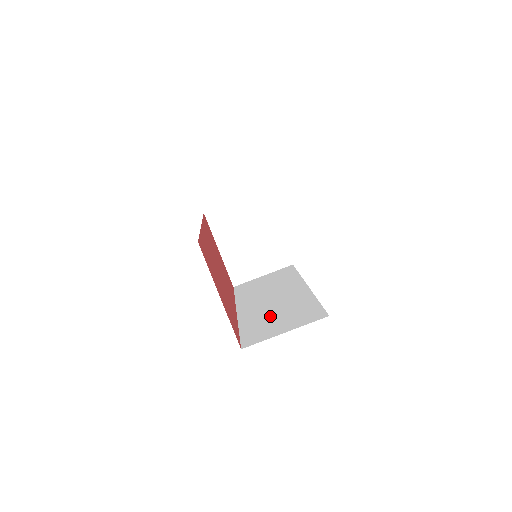
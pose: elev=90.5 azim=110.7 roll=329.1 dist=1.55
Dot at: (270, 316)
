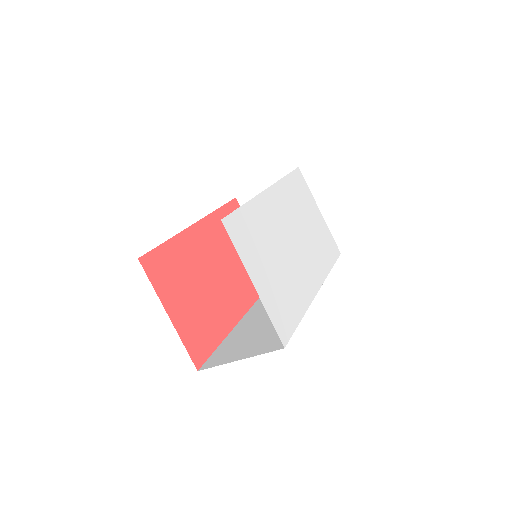
Dot at: (254, 330)
